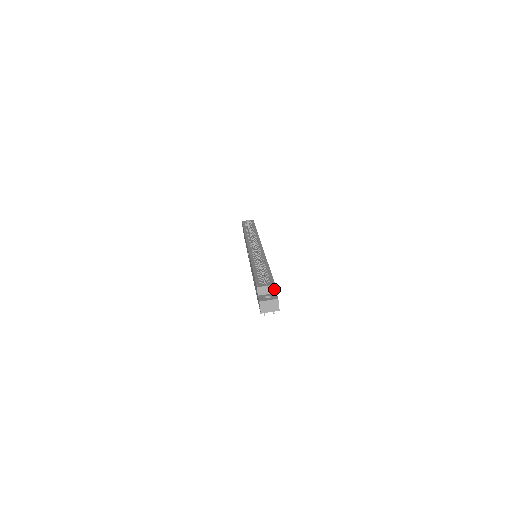
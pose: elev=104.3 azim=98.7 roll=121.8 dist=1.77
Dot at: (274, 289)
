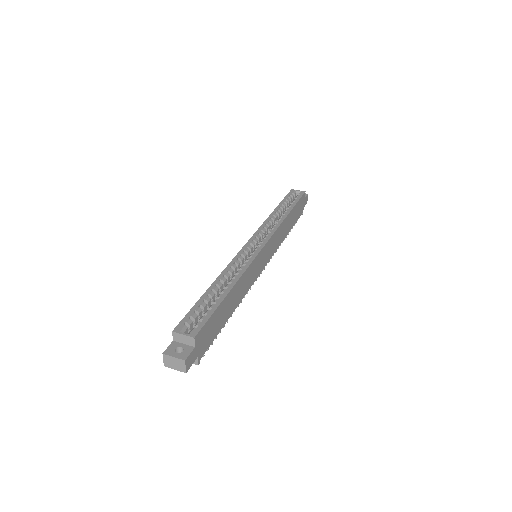
Dot at: (193, 342)
